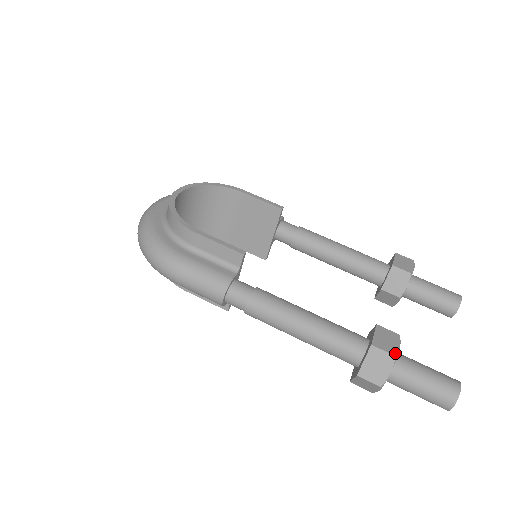
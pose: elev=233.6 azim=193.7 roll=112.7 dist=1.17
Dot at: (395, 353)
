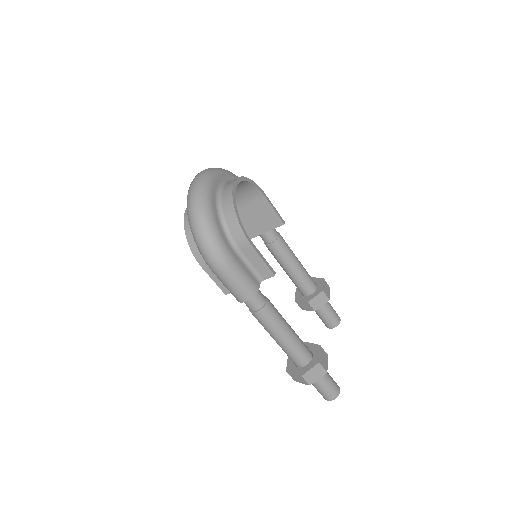
Dot at: (327, 369)
